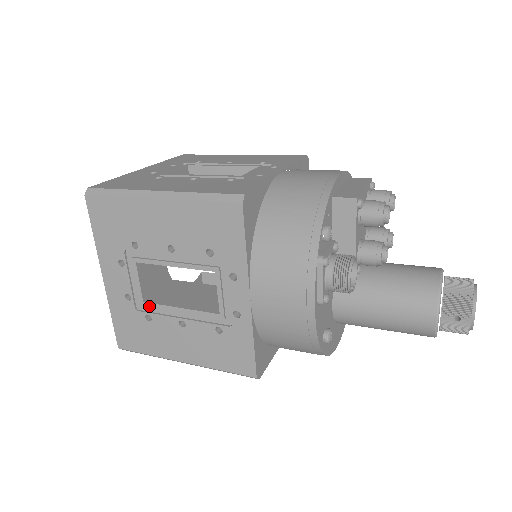
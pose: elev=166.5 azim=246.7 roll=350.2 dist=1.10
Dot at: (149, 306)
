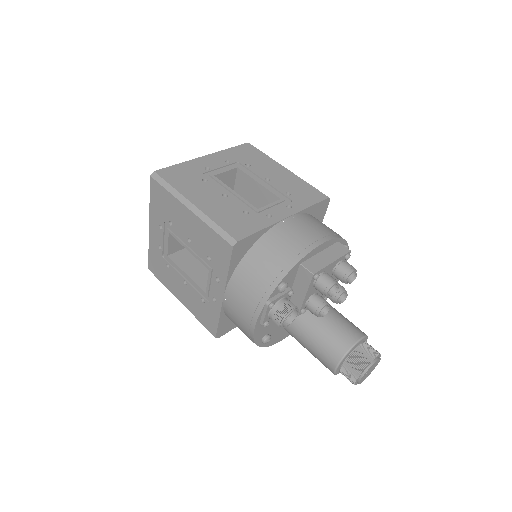
Dot at: (170, 260)
